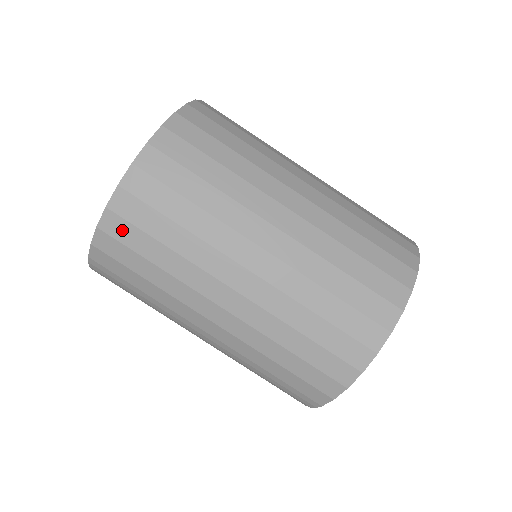
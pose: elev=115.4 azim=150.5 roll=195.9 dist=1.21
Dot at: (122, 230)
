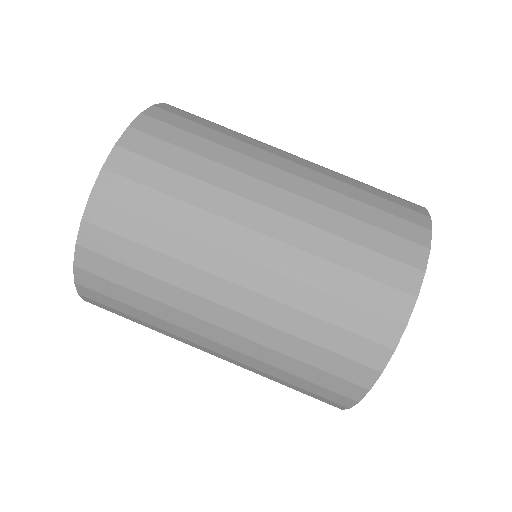
Dot at: (101, 306)
